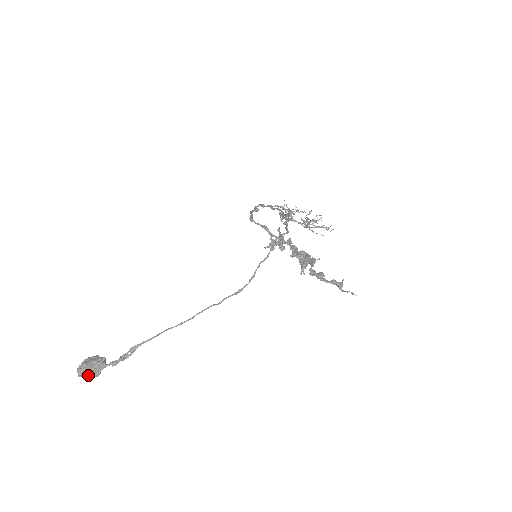
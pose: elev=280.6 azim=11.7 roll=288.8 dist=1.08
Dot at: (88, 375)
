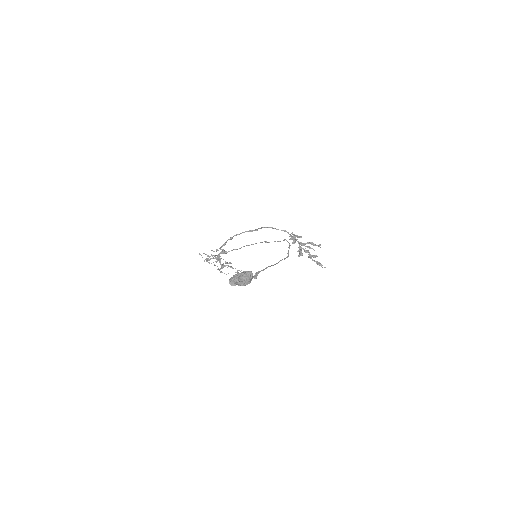
Dot at: (241, 284)
